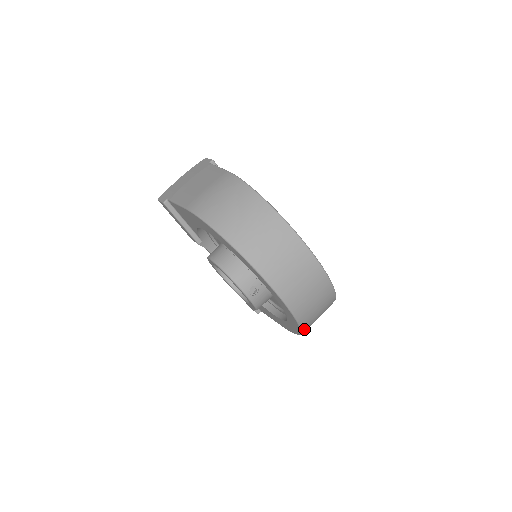
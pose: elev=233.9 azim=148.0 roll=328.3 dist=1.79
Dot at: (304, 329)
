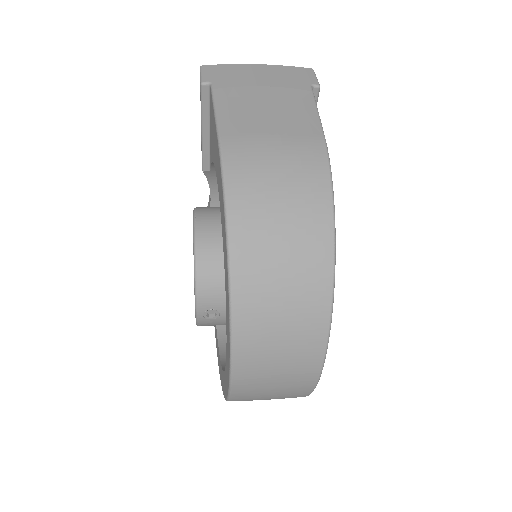
Dot at: occluded
